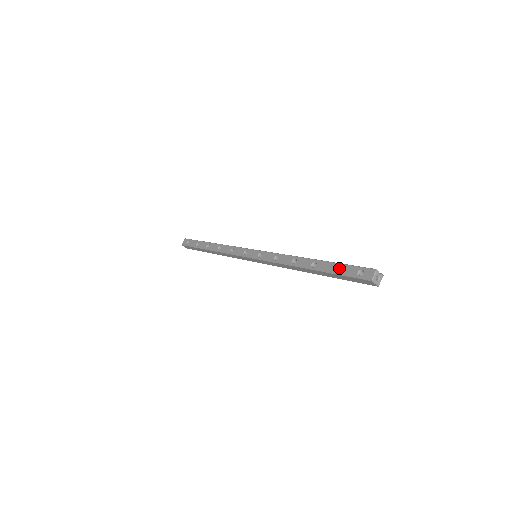
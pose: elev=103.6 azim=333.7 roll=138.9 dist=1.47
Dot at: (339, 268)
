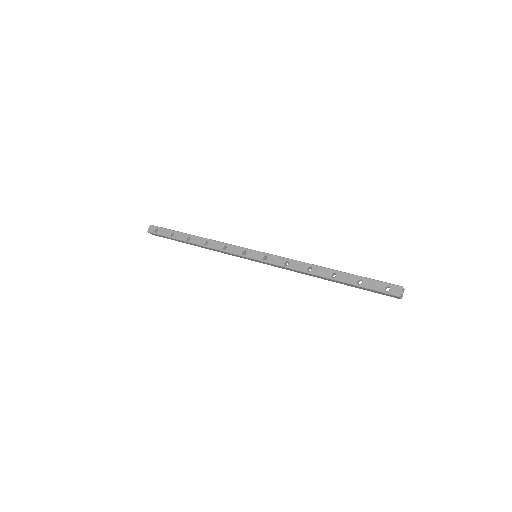
Dot at: (363, 281)
